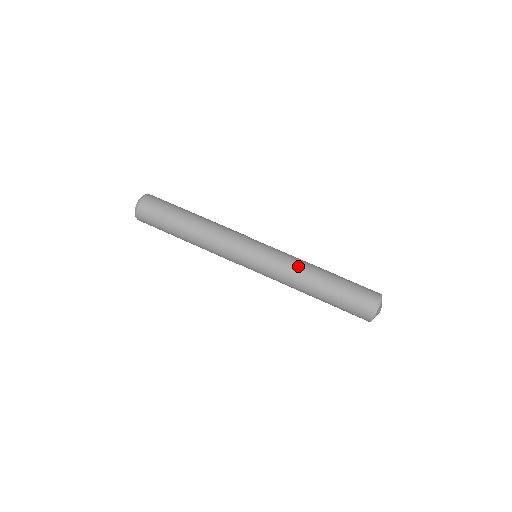
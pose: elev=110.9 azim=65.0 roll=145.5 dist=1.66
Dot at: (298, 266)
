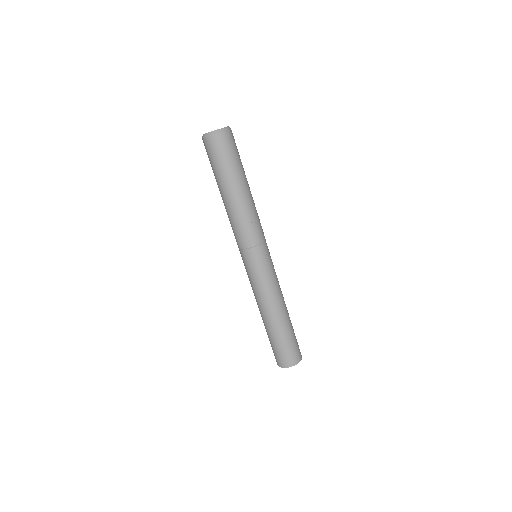
Dot at: (272, 297)
